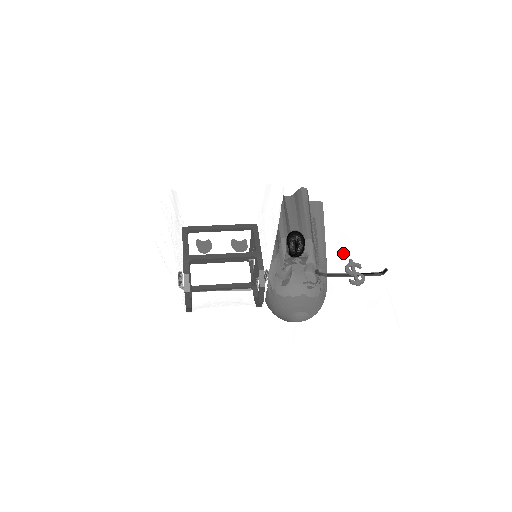
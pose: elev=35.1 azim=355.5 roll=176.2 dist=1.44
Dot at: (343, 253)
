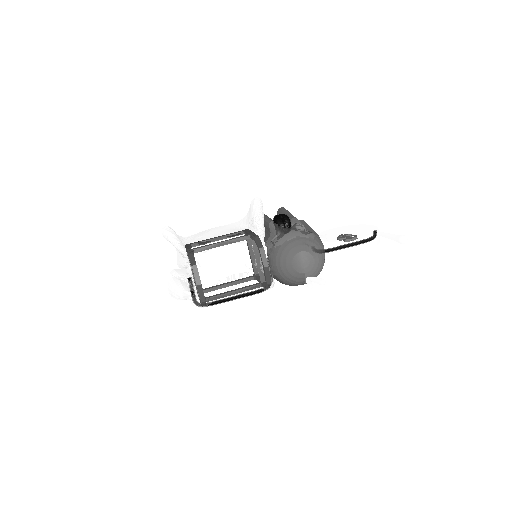
Dot at: (331, 232)
